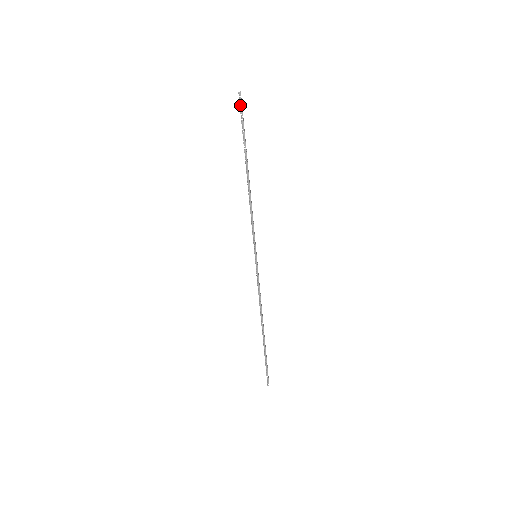
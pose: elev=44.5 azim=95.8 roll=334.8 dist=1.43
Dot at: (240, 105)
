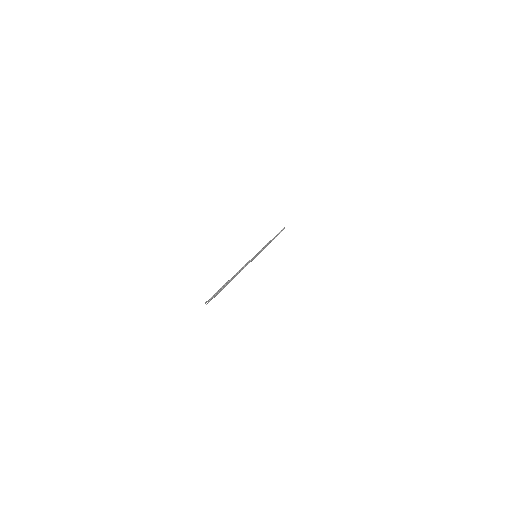
Dot at: (283, 229)
